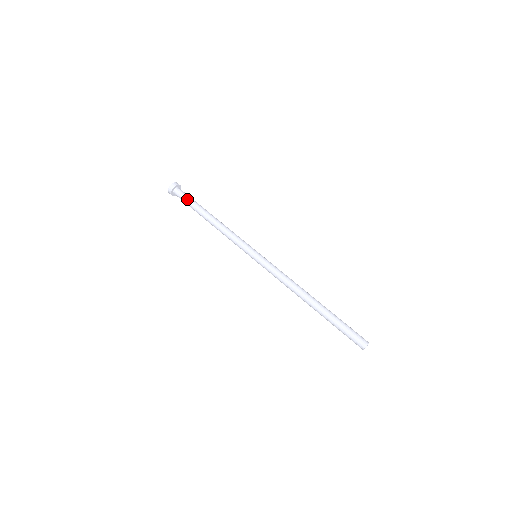
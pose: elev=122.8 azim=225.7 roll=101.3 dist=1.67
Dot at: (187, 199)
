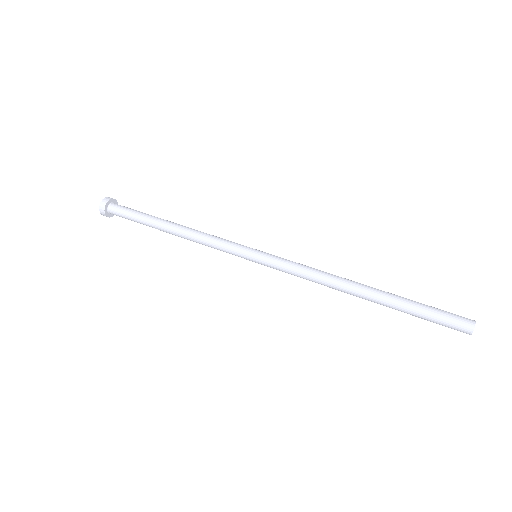
Dot at: (130, 214)
